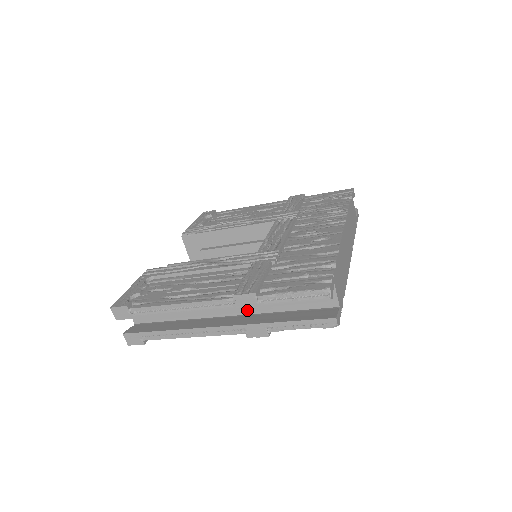
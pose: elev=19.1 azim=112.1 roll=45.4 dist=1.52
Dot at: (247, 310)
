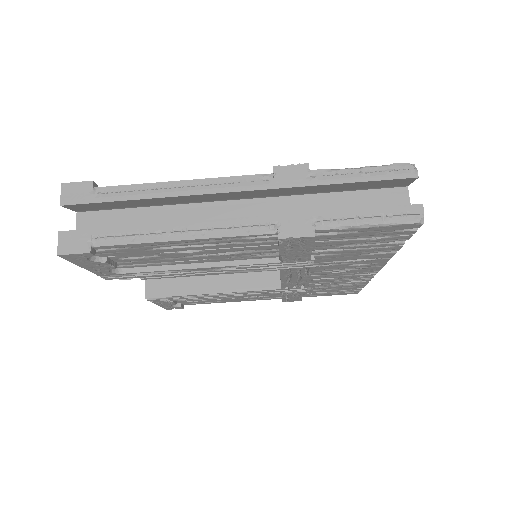
Dot at: occluded
